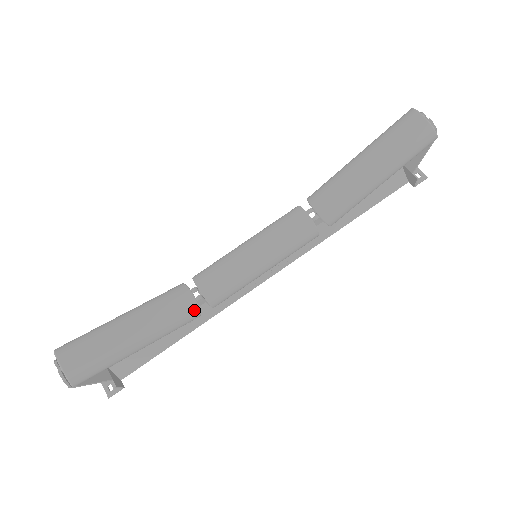
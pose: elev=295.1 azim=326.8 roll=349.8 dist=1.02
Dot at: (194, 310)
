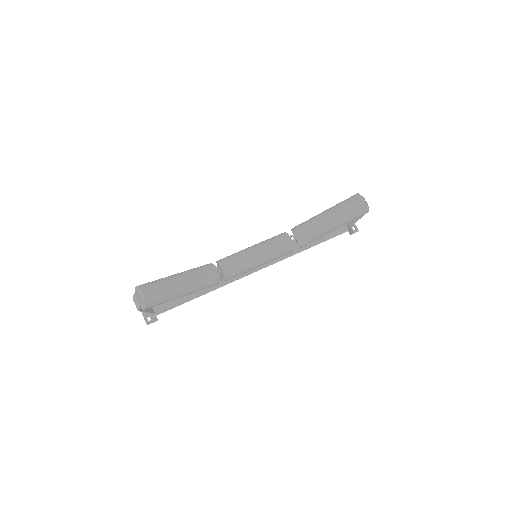
Dot at: (217, 280)
